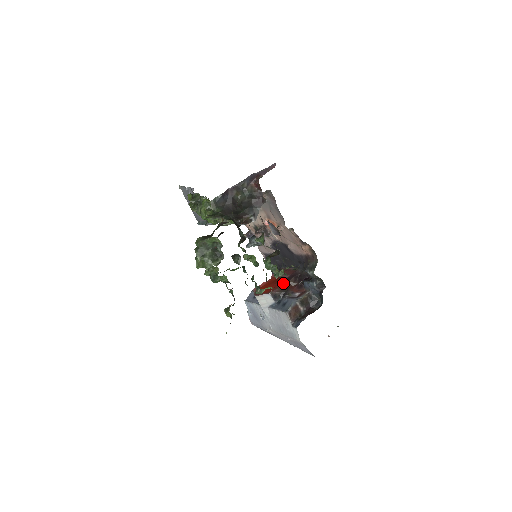
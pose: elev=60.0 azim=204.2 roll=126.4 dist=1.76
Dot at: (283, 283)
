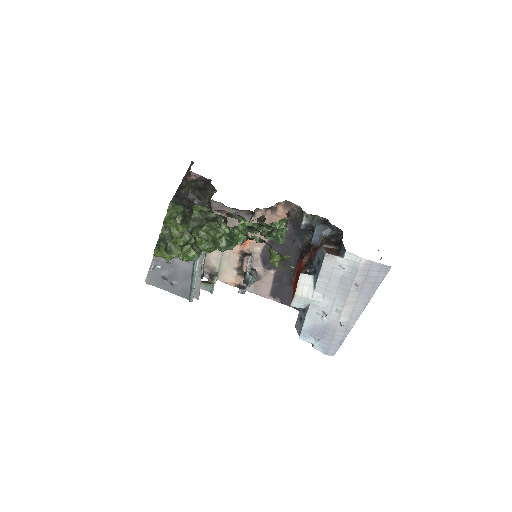
Dot at: (301, 265)
